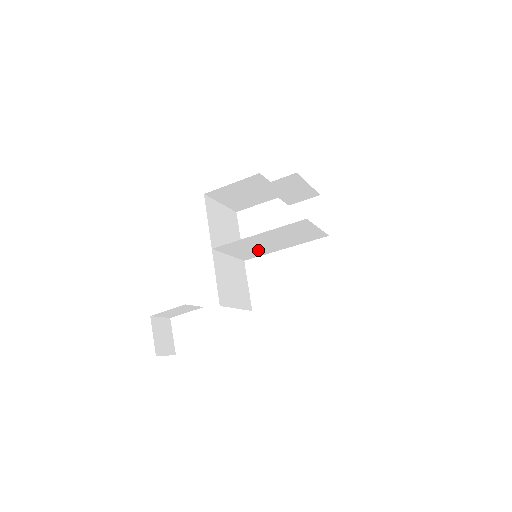
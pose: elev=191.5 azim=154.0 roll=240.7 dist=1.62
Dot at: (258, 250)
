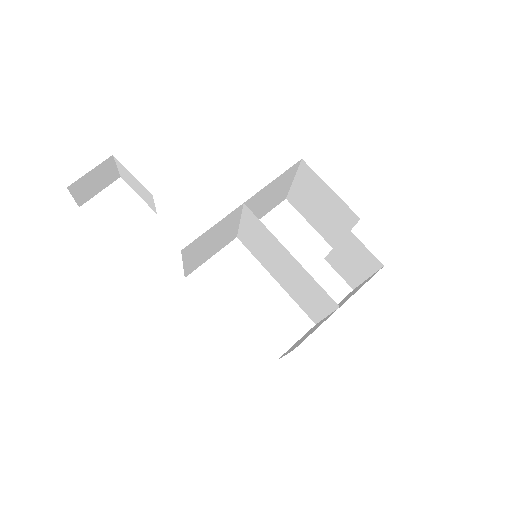
Dot at: (262, 252)
